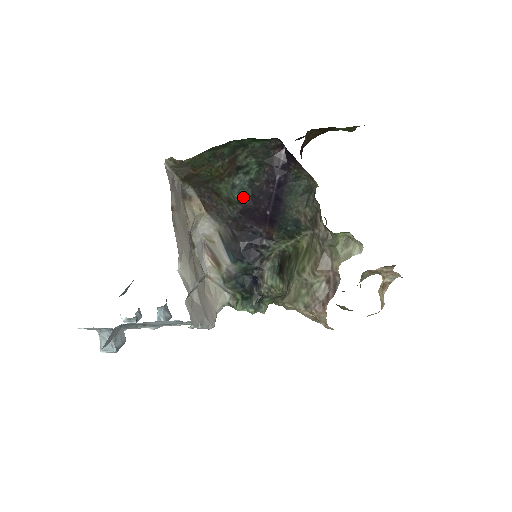
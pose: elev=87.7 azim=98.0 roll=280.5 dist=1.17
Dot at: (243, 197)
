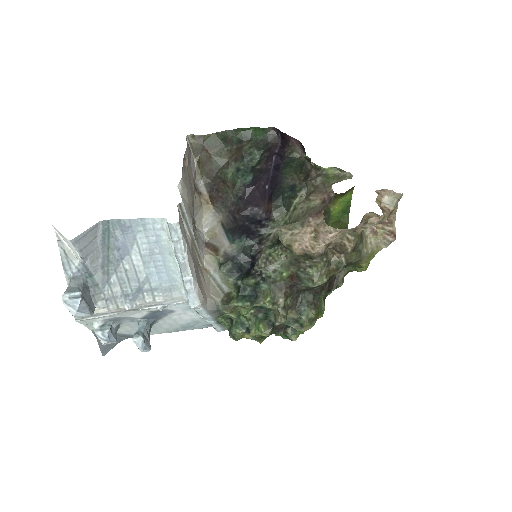
Dot at: (246, 179)
